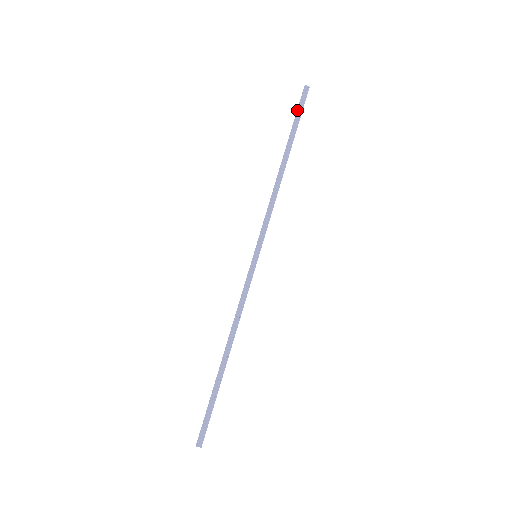
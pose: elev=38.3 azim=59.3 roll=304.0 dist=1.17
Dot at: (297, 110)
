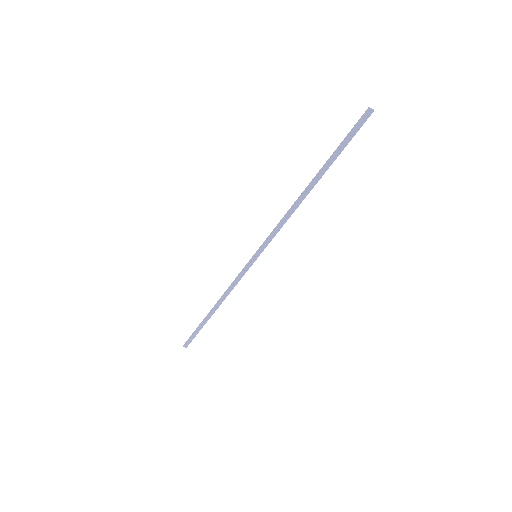
Dot at: (346, 136)
